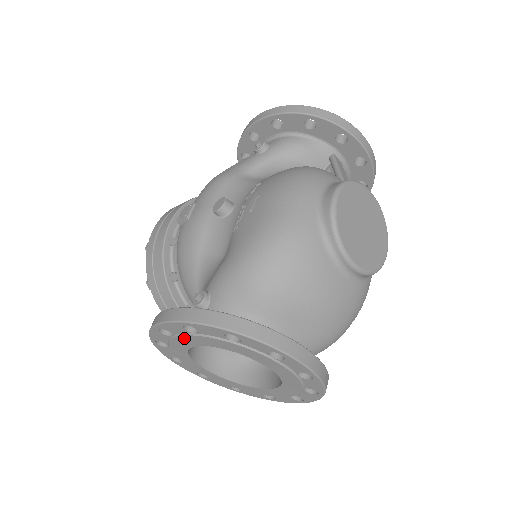
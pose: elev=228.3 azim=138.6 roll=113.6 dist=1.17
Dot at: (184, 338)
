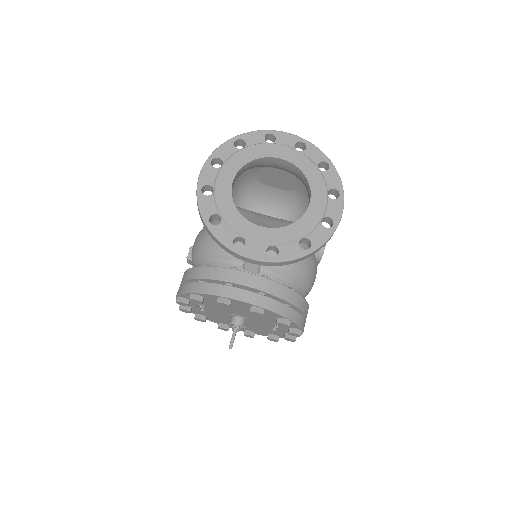
Dot at: (220, 180)
